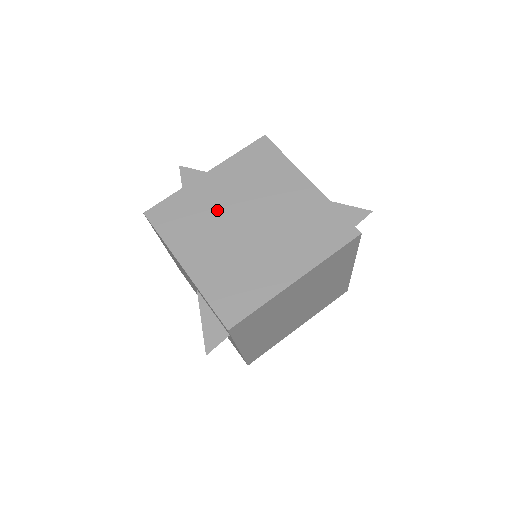
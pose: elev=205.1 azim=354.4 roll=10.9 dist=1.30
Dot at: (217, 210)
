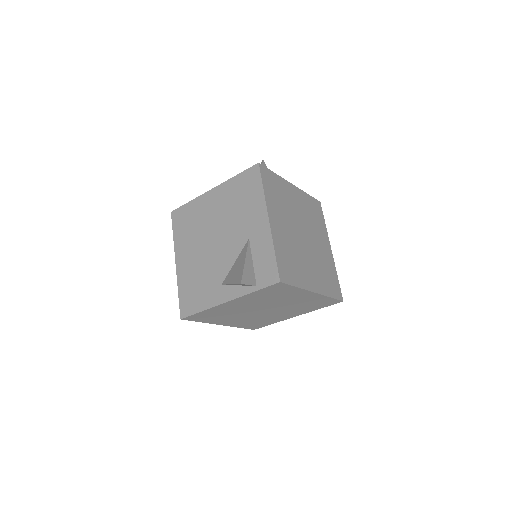
Dot at: (292, 210)
